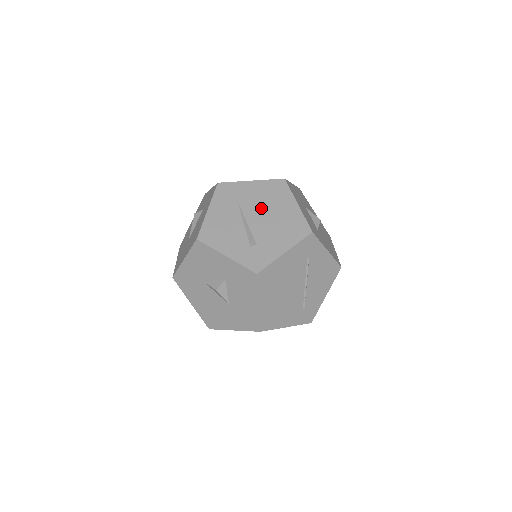
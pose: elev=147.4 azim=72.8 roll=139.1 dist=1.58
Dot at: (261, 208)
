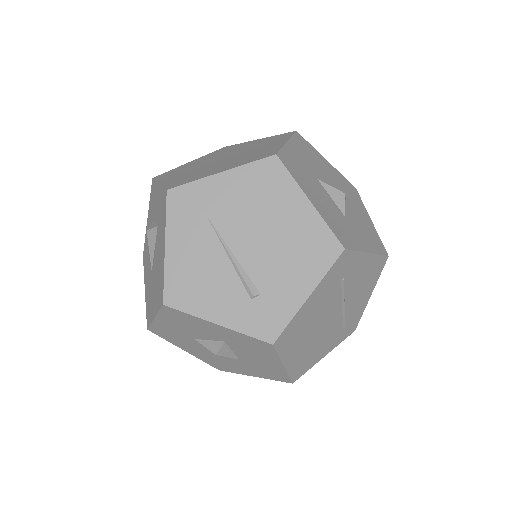
Dot at: (250, 223)
